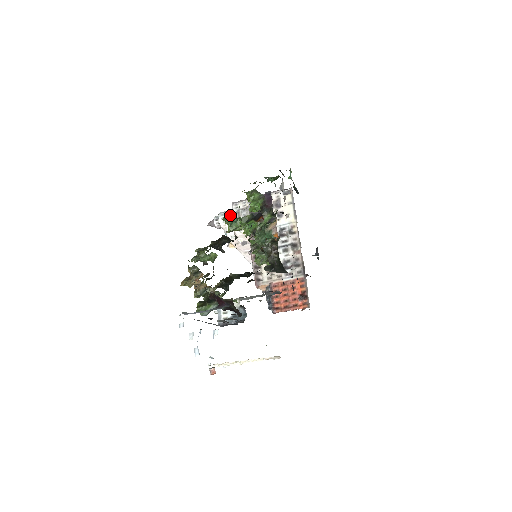
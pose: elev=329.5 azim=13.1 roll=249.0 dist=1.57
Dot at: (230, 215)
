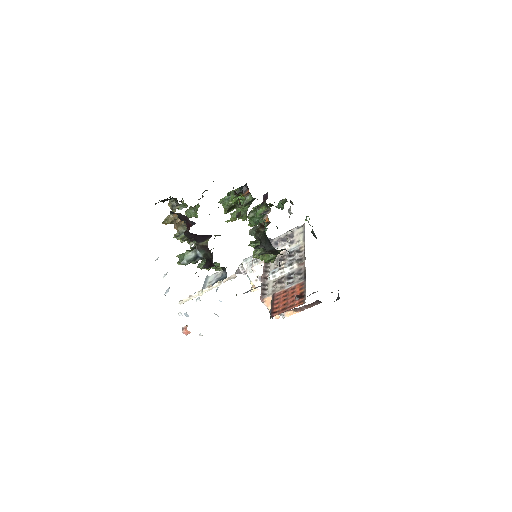
Dot at: (252, 257)
